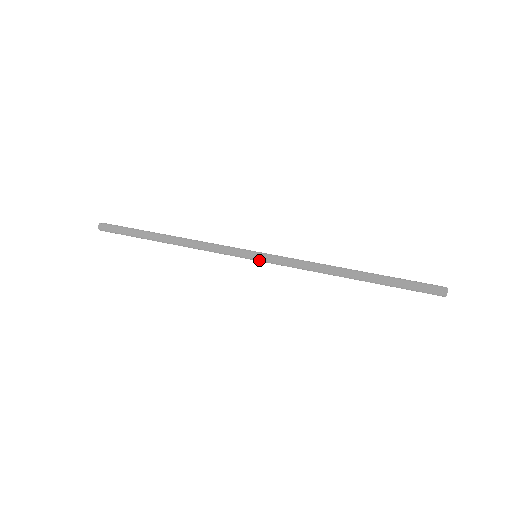
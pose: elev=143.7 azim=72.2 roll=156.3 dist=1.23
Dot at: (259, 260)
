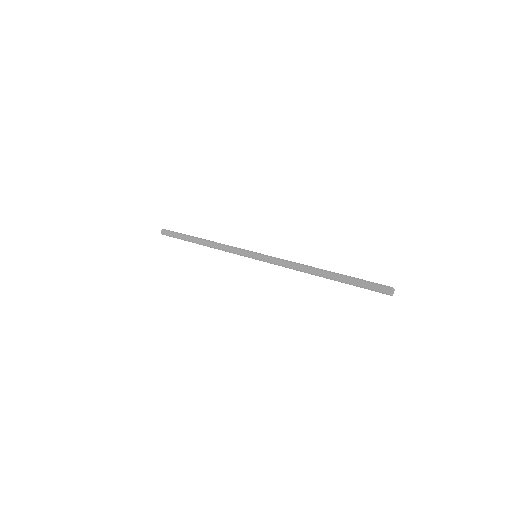
Dot at: (257, 258)
